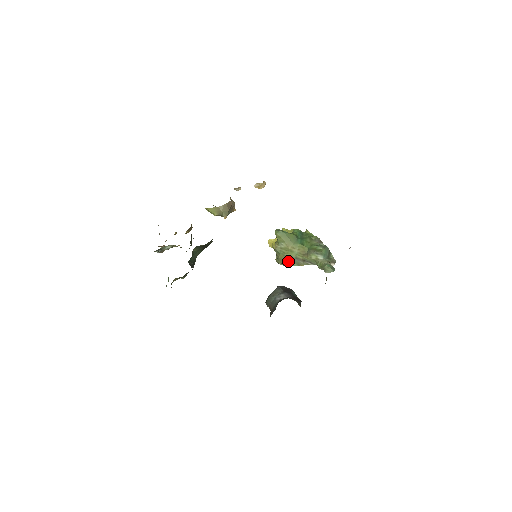
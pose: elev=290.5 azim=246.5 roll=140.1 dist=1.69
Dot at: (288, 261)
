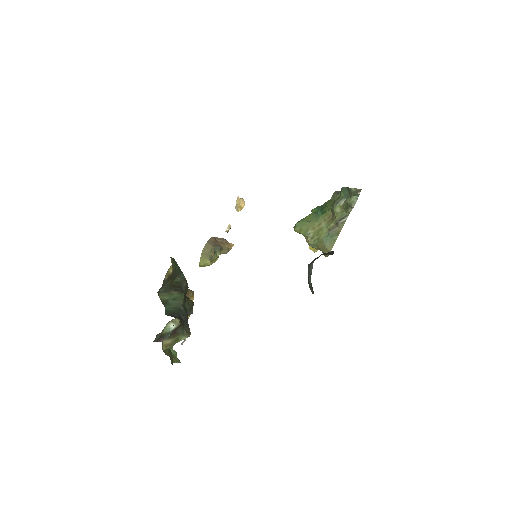
Dot at: (328, 242)
